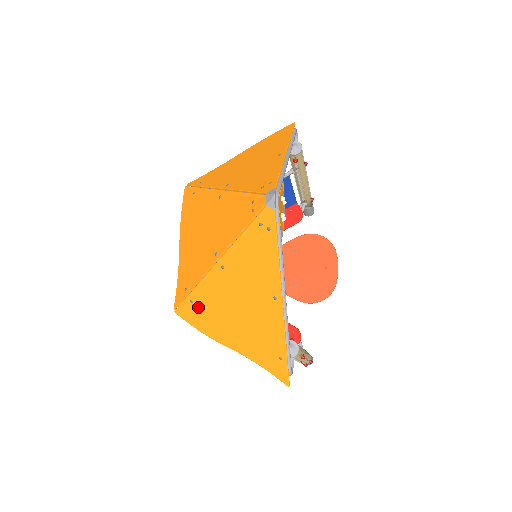
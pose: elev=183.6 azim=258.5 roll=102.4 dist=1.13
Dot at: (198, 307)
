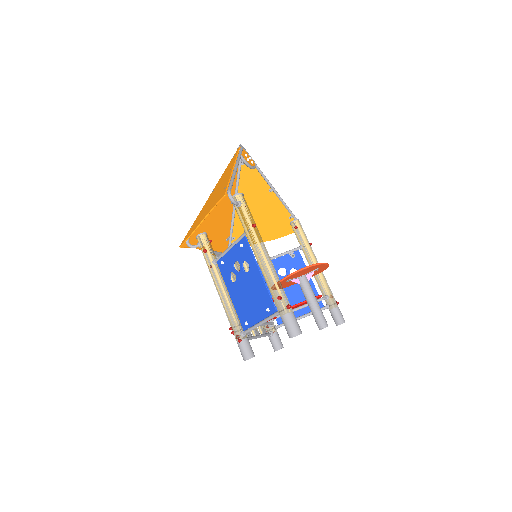
Dot at: (193, 226)
